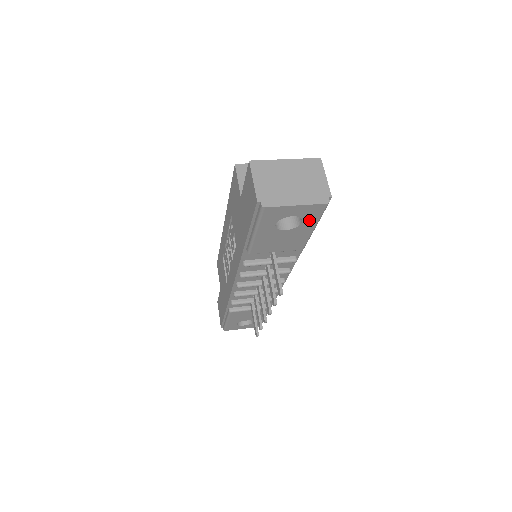
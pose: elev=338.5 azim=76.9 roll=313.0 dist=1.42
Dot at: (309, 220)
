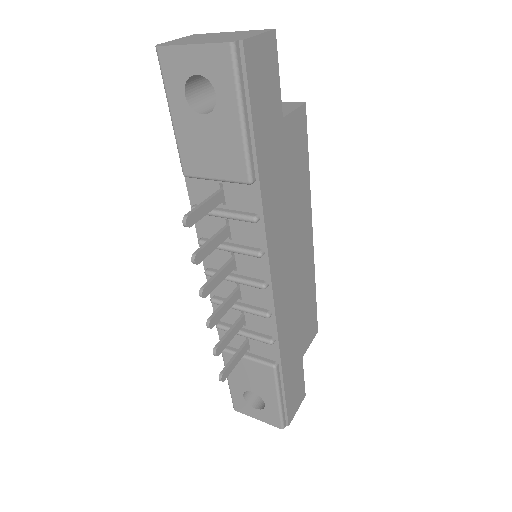
Dot at: (224, 91)
